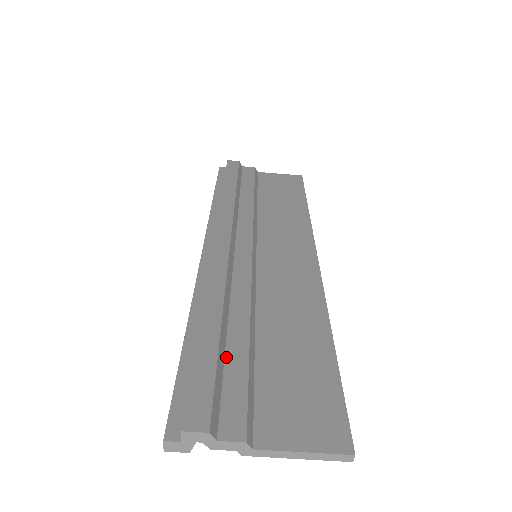
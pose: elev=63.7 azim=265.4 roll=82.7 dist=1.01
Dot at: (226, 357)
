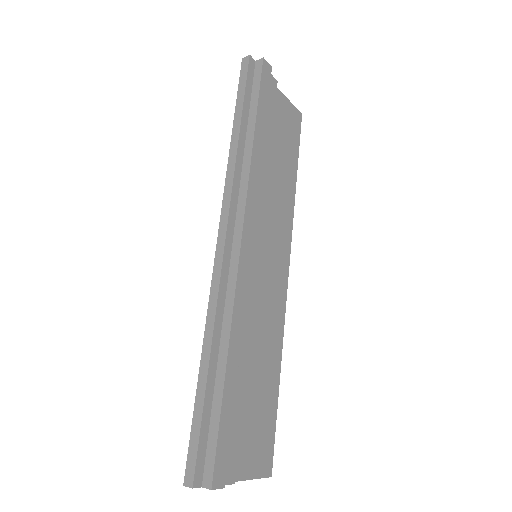
Dot at: occluded
